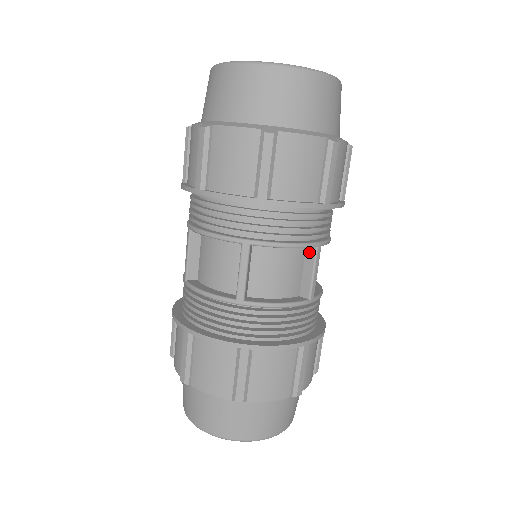
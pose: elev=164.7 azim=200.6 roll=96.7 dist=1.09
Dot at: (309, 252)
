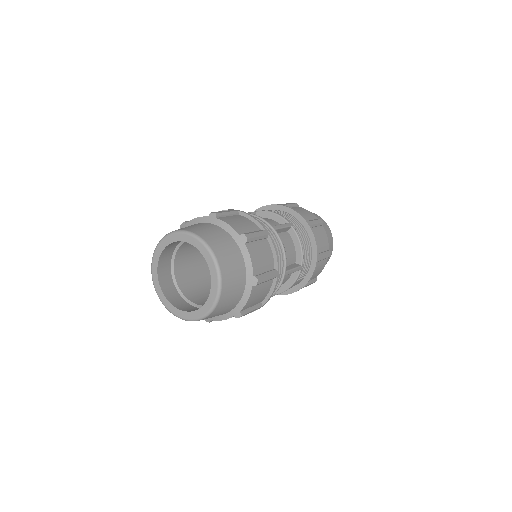
Dot at: (296, 264)
